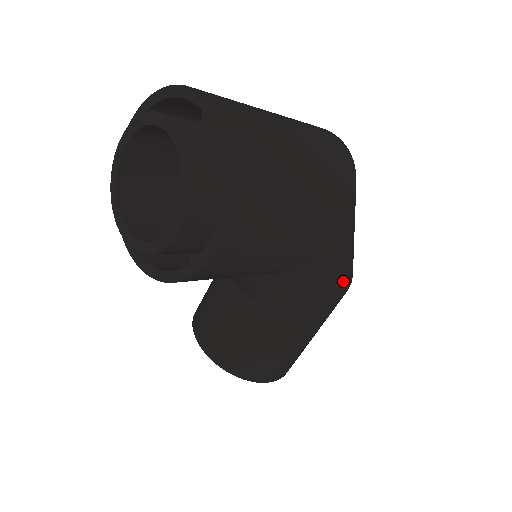
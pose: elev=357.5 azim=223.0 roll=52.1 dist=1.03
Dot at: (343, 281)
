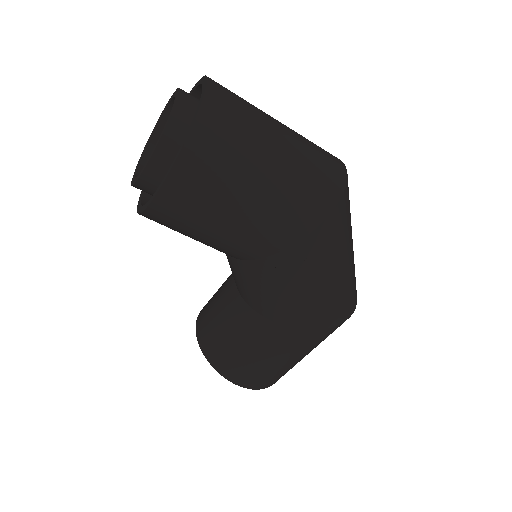
Dot at: (319, 309)
